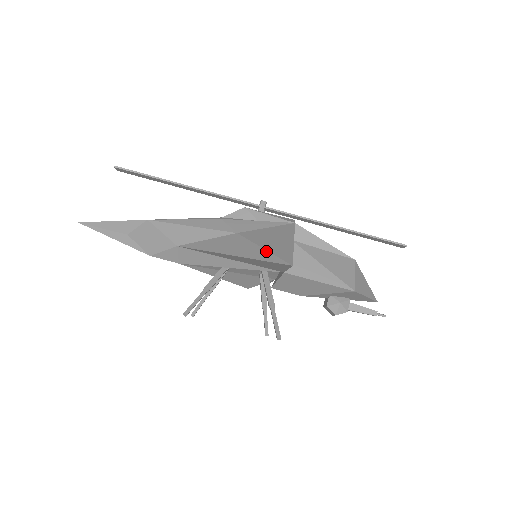
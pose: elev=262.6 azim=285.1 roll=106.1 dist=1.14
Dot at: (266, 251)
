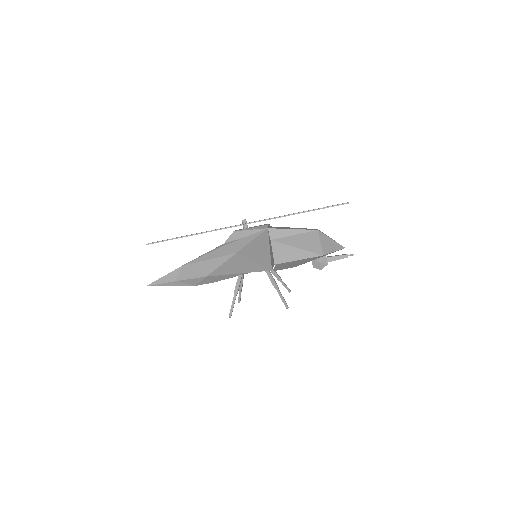
Dot at: (255, 263)
